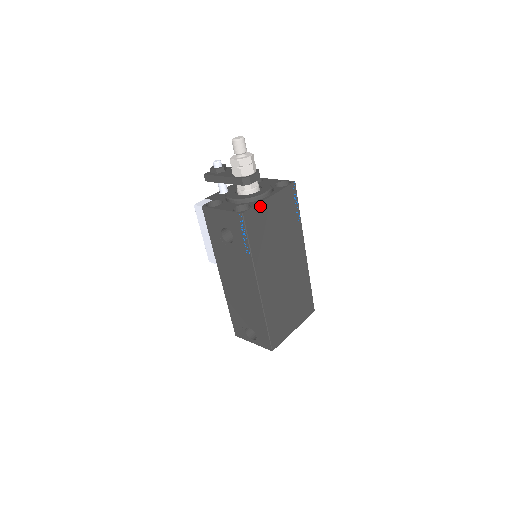
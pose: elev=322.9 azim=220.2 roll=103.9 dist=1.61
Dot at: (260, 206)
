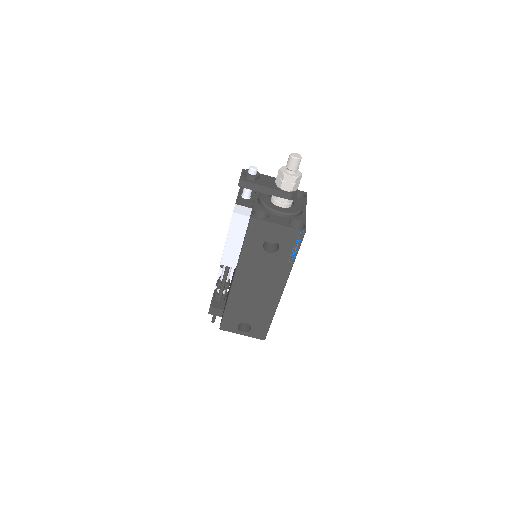
Dot at: occluded
